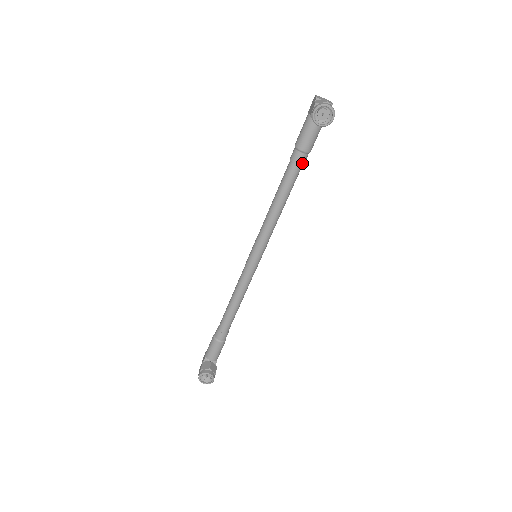
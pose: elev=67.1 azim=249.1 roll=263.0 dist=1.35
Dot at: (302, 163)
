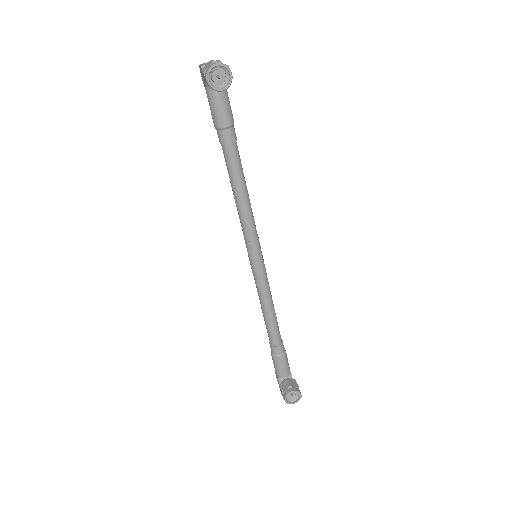
Dot at: (234, 139)
